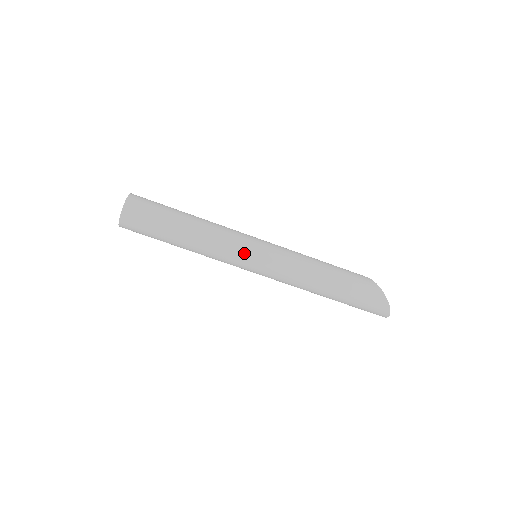
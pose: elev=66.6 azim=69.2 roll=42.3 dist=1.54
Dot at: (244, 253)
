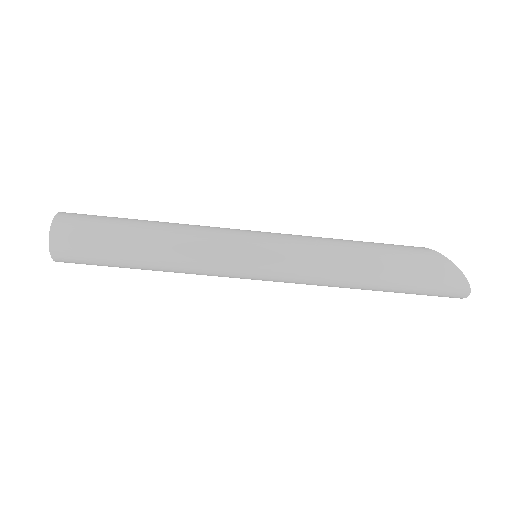
Dot at: (236, 254)
